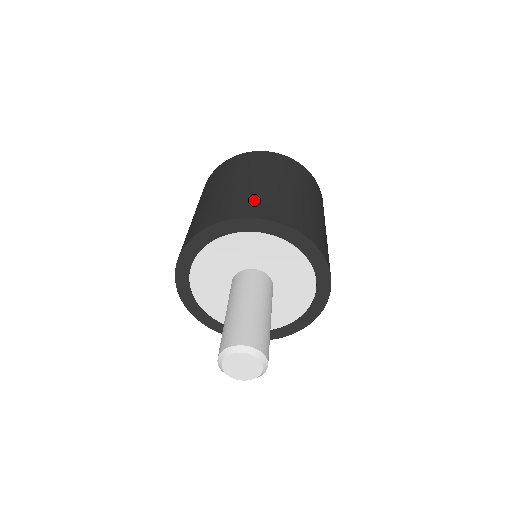
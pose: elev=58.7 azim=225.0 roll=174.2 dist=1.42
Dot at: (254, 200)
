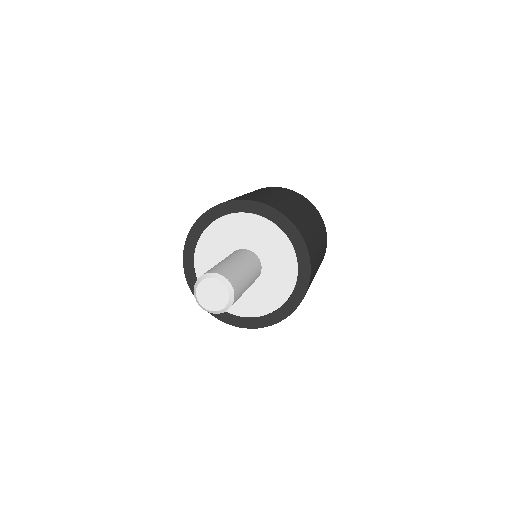
Dot at: (248, 196)
